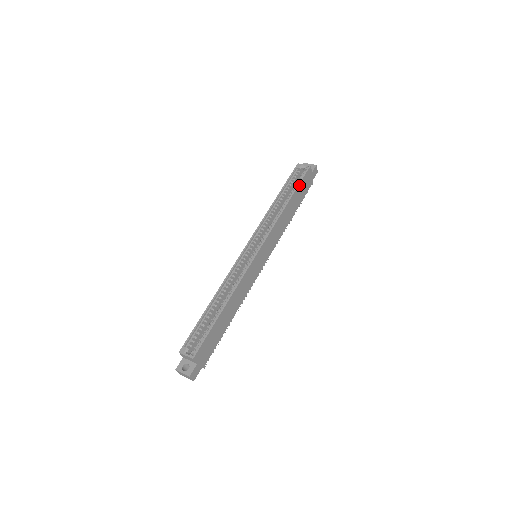
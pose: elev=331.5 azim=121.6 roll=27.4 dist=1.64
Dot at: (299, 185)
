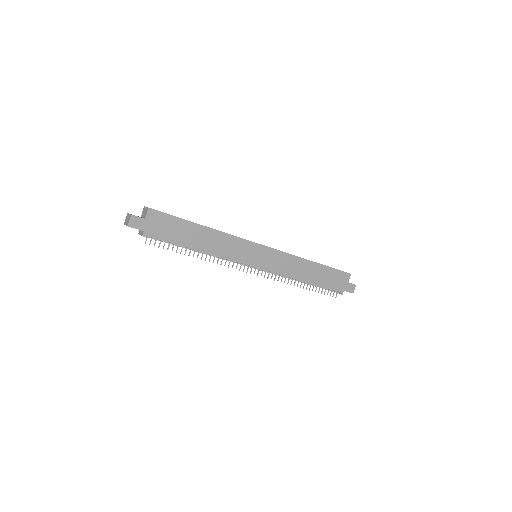
Dot at: (331, 268)
